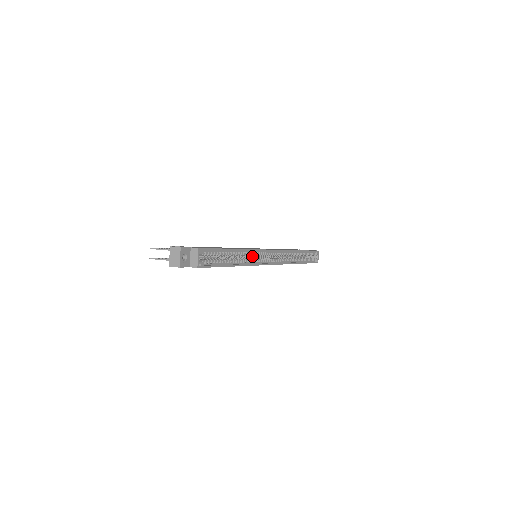
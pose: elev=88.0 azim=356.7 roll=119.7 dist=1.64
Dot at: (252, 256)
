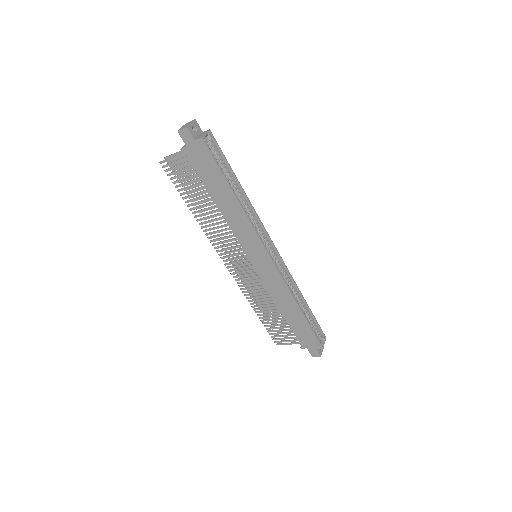
Dot at: occluded
